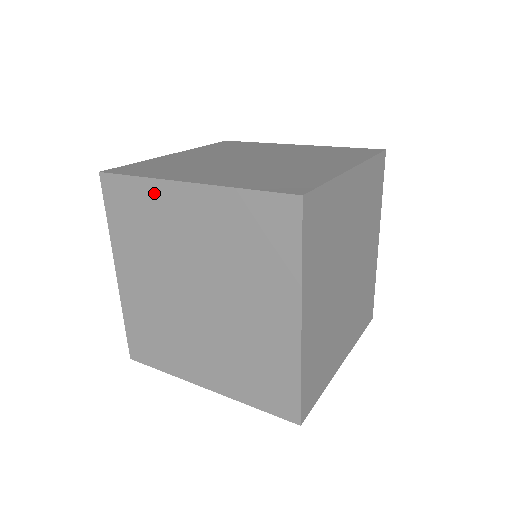
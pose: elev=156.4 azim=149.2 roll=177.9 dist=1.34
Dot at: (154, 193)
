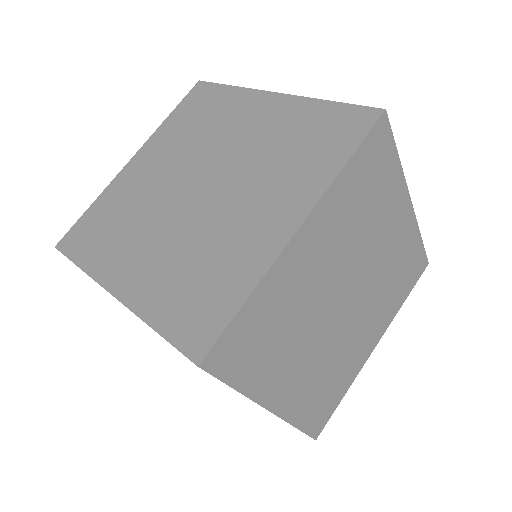
Dot at: (111, 194)
